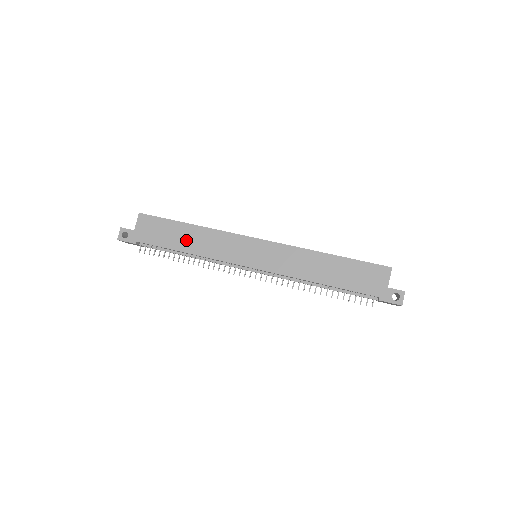
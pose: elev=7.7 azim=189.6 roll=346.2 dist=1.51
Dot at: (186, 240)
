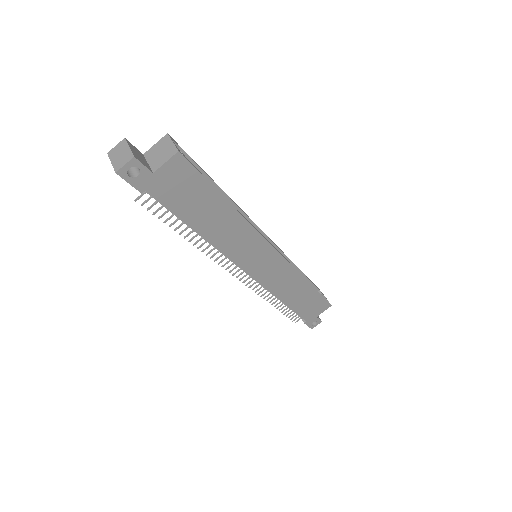
Dot at: (211, 220)
